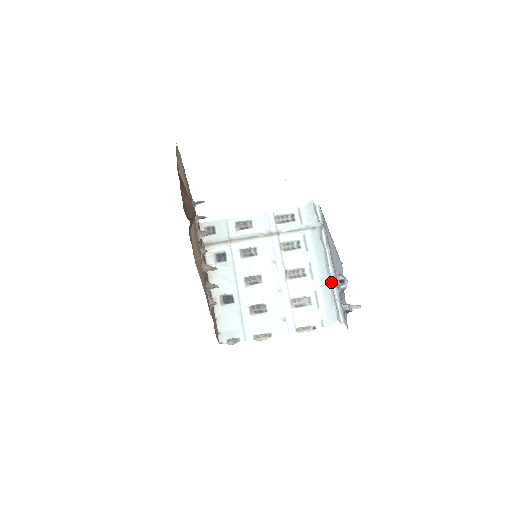
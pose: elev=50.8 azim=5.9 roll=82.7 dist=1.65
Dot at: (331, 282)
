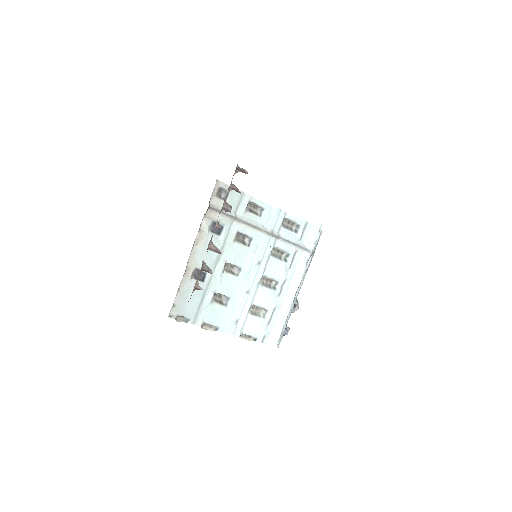
Dot at: (291, 307)
